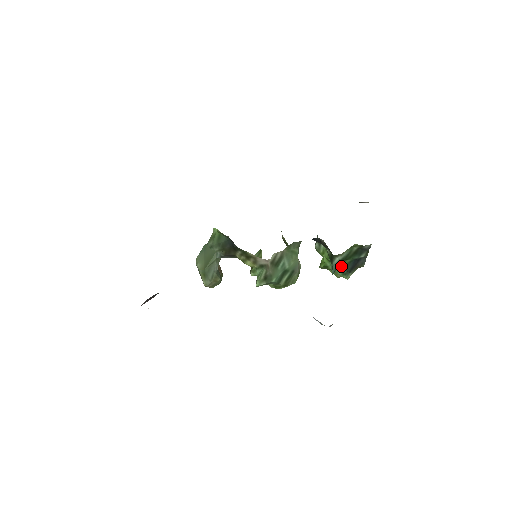
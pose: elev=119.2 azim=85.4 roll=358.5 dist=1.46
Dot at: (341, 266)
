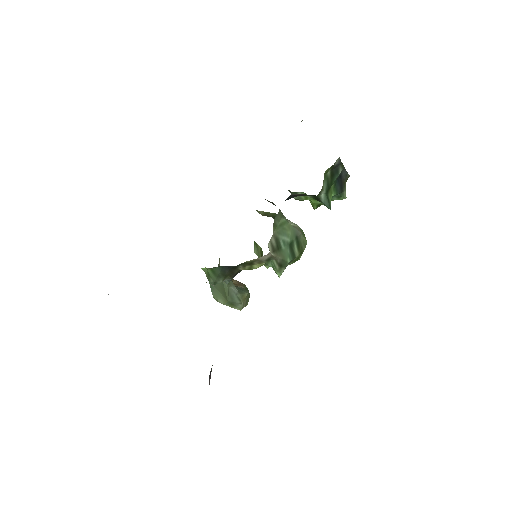
Dot at: (331, 196)
